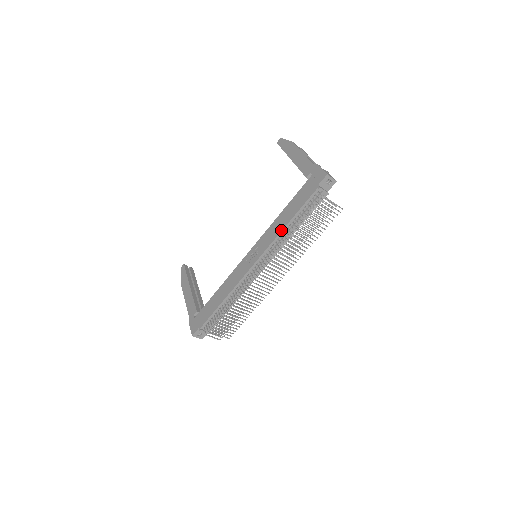
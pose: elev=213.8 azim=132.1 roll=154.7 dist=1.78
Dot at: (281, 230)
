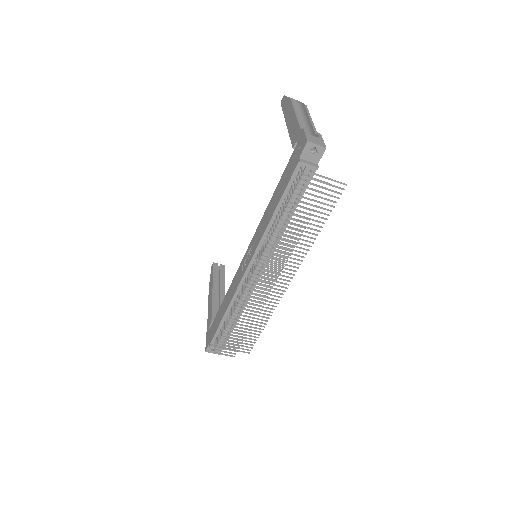
Dot at: (267, 224)
